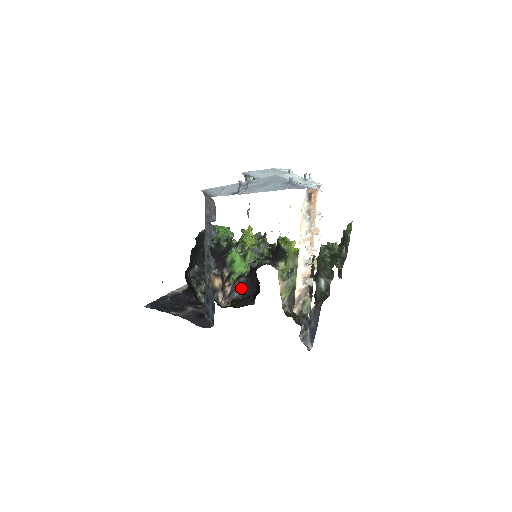
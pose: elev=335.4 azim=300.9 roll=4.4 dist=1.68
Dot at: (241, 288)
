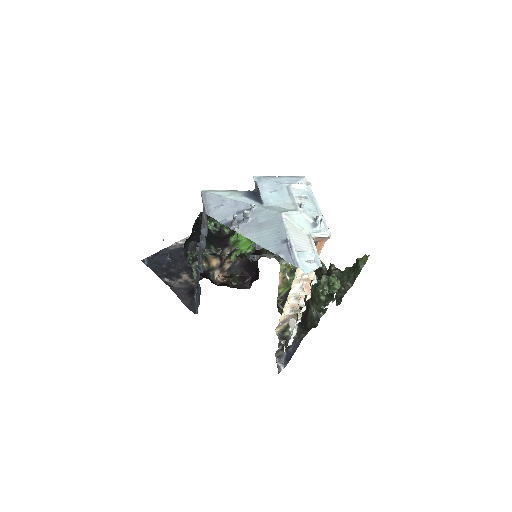
Dot at: (242, 266)
